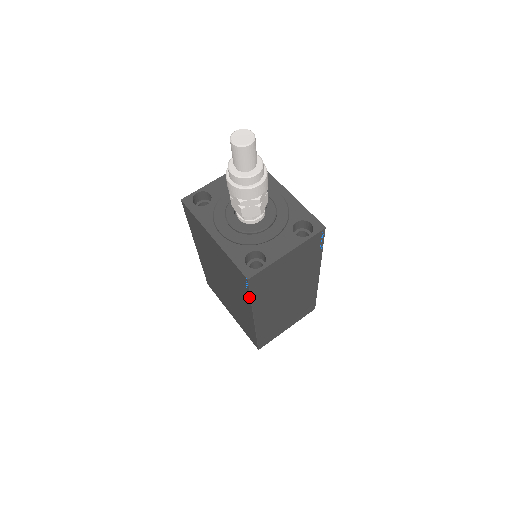
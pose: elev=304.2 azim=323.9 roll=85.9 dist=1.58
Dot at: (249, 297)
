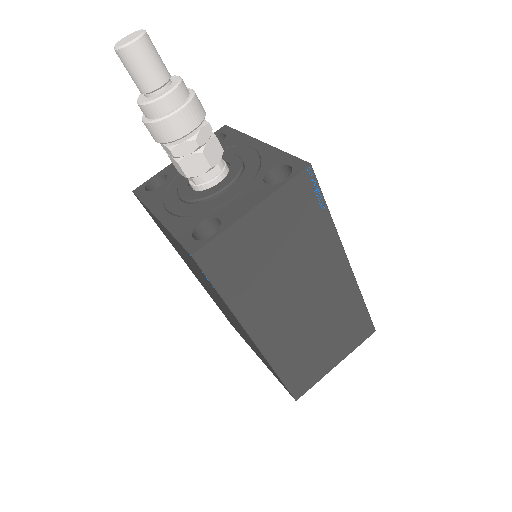
Dot at: (218, 294)
